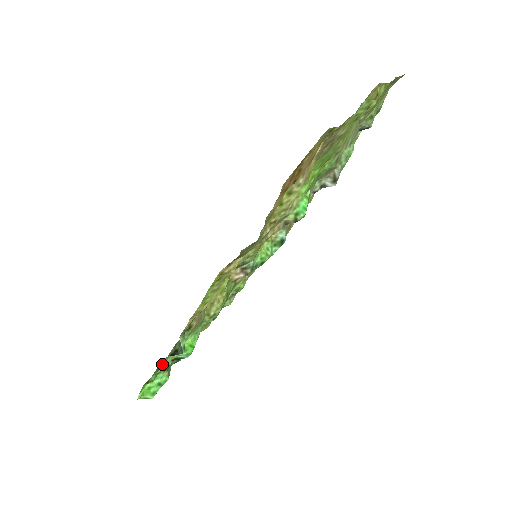
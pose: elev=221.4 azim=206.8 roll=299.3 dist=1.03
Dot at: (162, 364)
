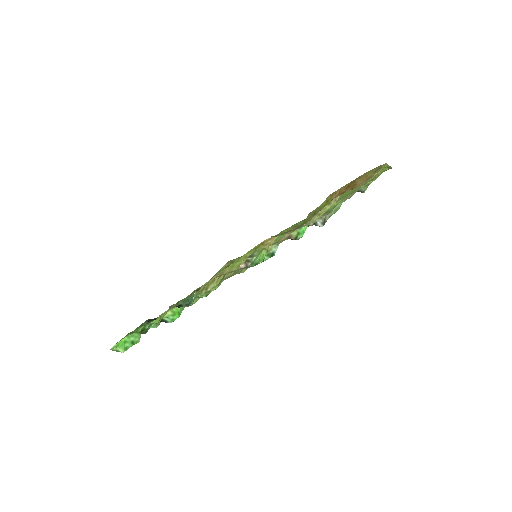
Dot at: (160, 315)
